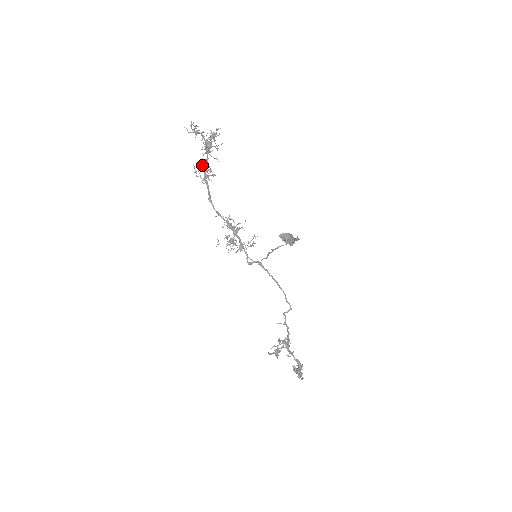
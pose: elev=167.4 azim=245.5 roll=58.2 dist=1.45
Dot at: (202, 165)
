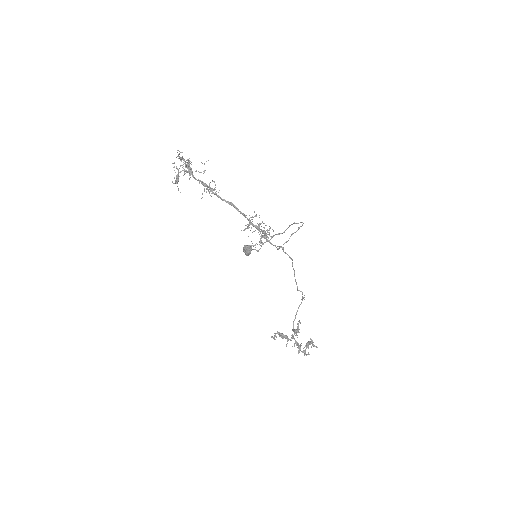
Dot at: (203, 182)
